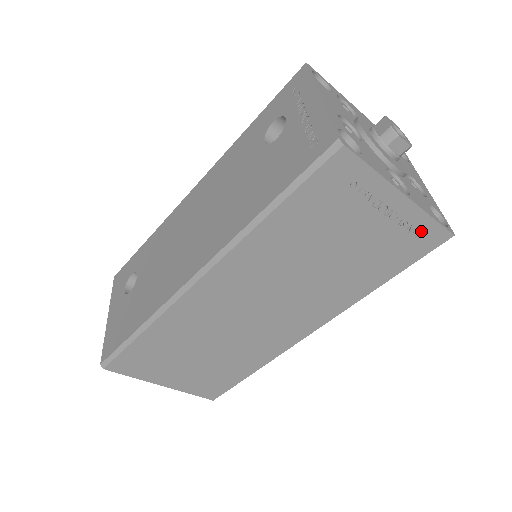
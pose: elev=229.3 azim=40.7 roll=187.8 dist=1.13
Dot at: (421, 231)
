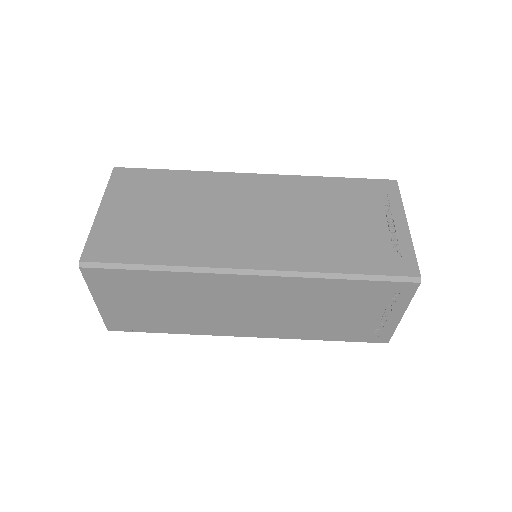
Dot at: (401, 254)
